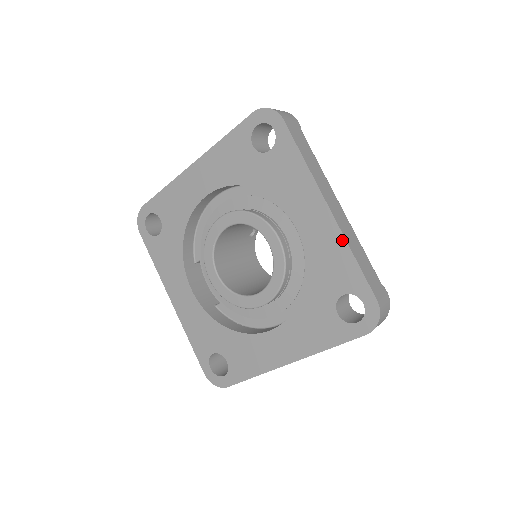
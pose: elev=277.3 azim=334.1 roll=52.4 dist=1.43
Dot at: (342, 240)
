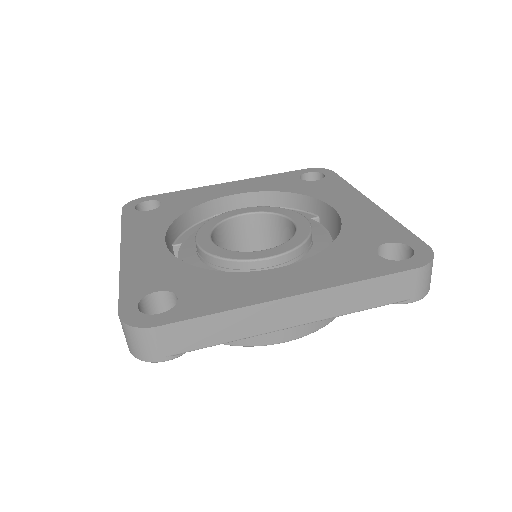
Dot at: (386, 215)
